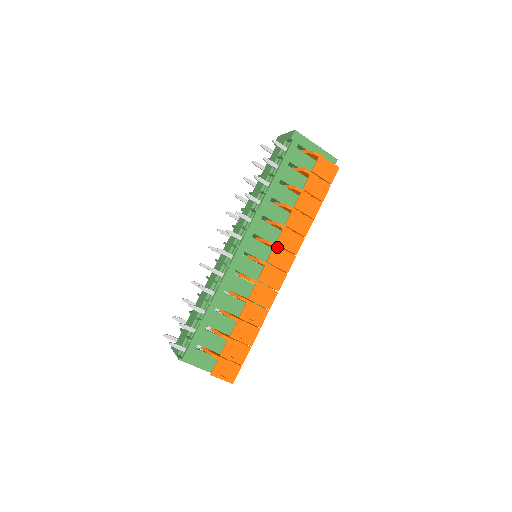
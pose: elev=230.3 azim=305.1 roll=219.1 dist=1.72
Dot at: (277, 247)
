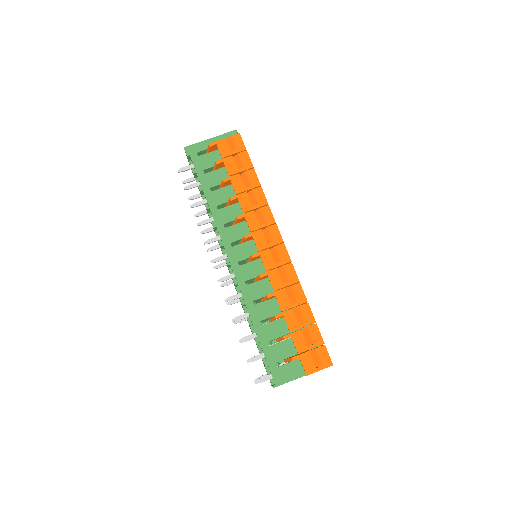
Dot at: (254, 233)
